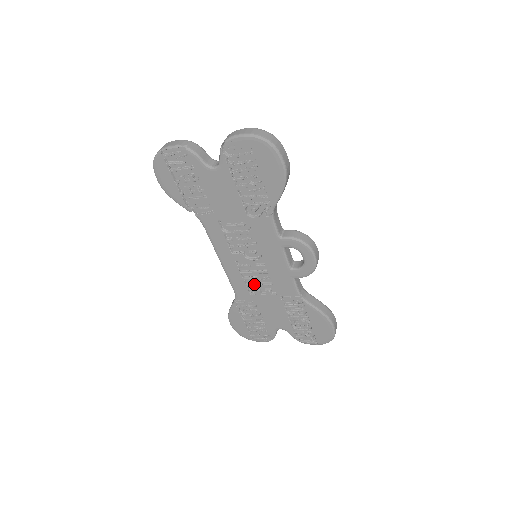
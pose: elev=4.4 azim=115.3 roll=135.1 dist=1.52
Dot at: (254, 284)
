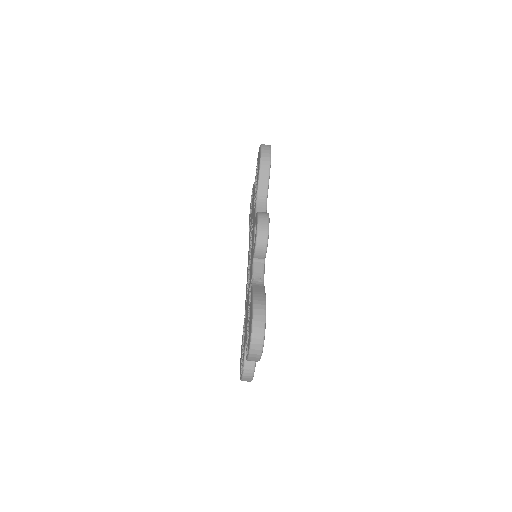
Dot at: (248, 286)
